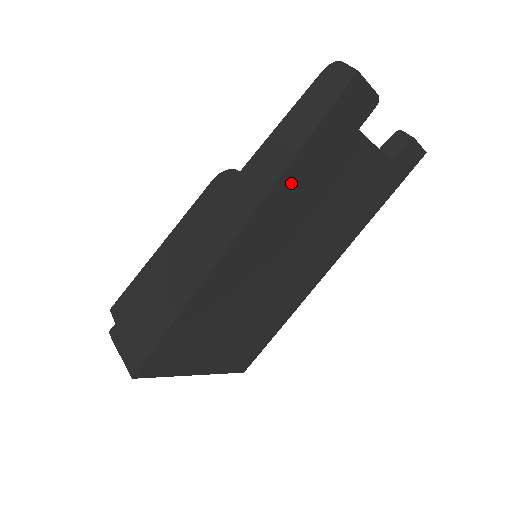
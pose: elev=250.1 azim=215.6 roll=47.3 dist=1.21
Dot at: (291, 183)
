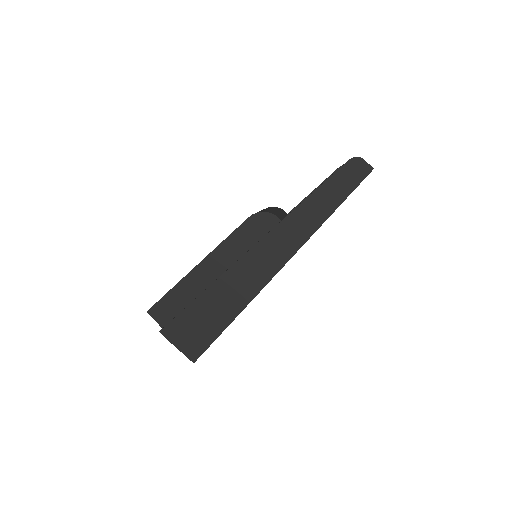
Dot at: occluded
